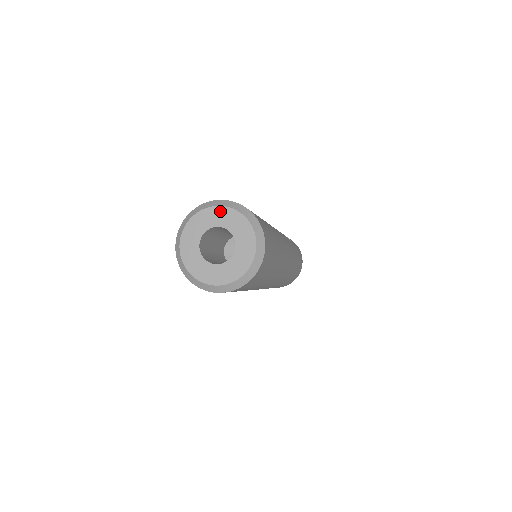
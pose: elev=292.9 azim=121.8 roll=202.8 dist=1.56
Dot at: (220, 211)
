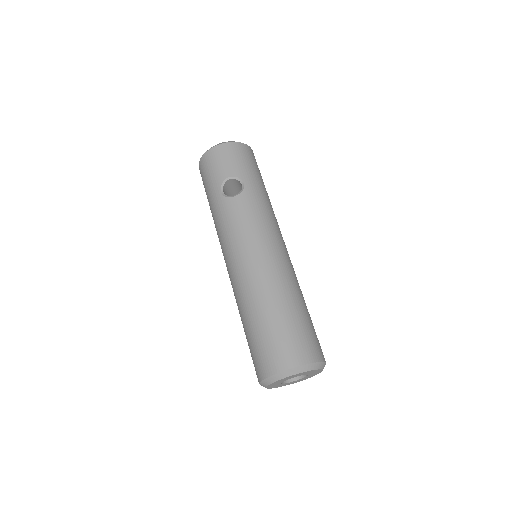
Dot at: (281, 380)
